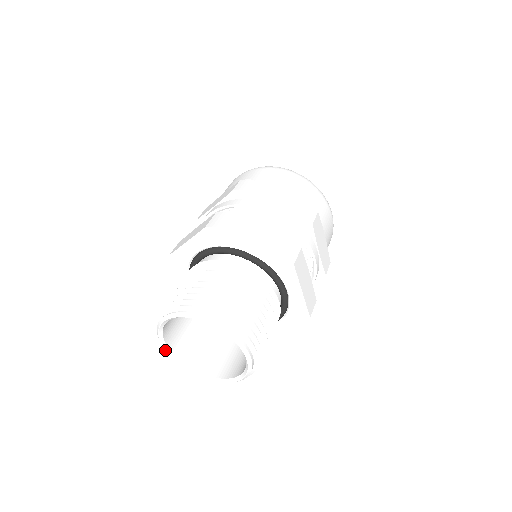
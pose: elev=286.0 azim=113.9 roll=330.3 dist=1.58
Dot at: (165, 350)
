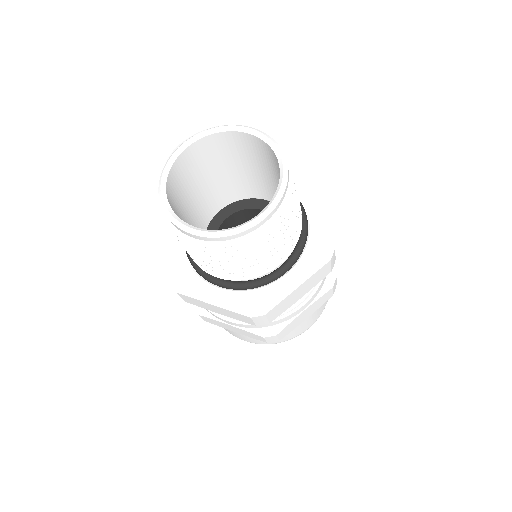
Dot at: (162, 195)
